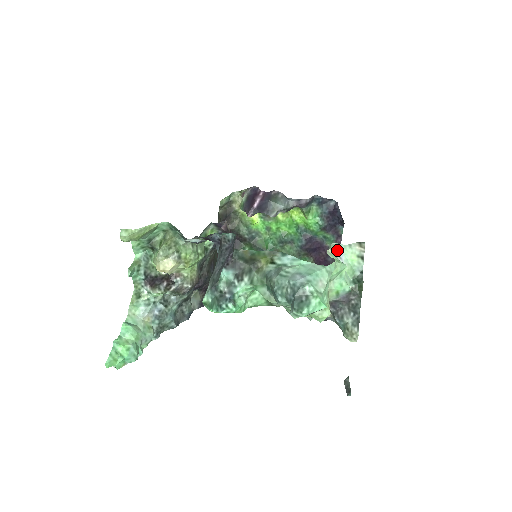
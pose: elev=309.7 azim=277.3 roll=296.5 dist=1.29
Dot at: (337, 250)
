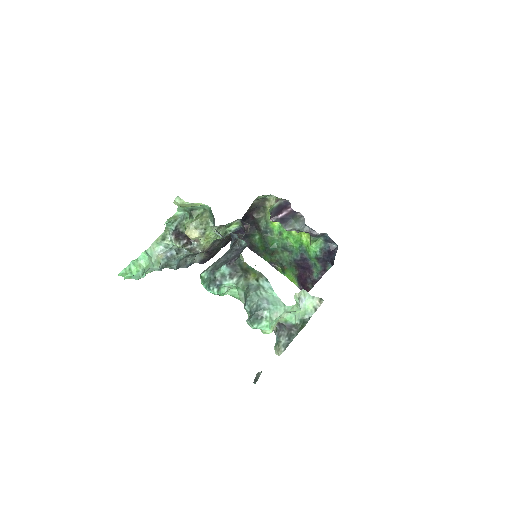
Dot at: (303, 295)
